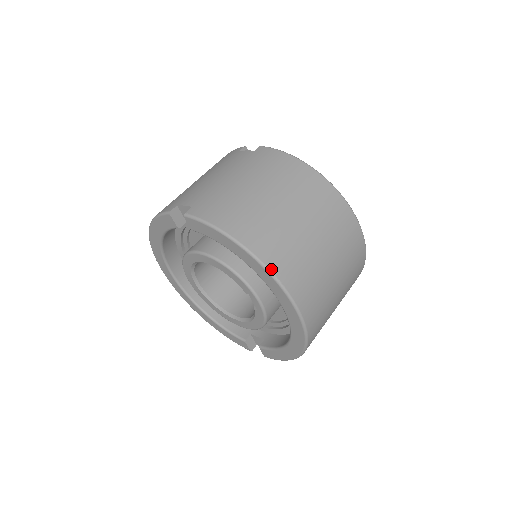
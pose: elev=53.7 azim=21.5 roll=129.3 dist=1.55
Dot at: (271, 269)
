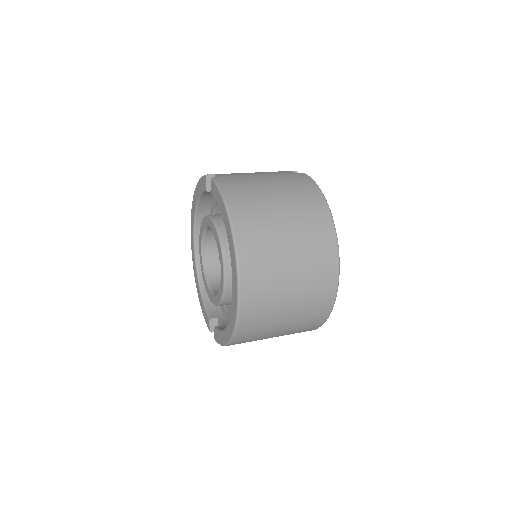
Dot at: (237, 240)
